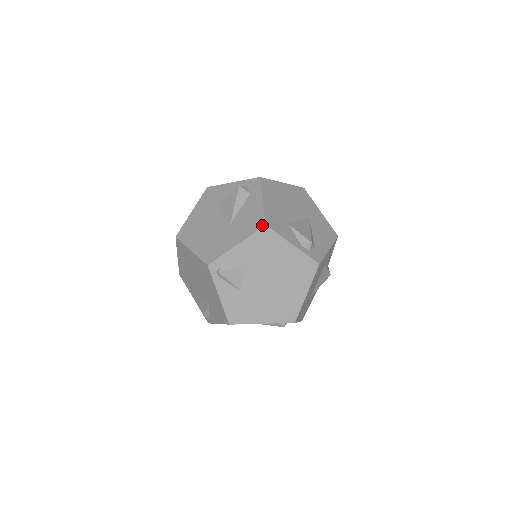
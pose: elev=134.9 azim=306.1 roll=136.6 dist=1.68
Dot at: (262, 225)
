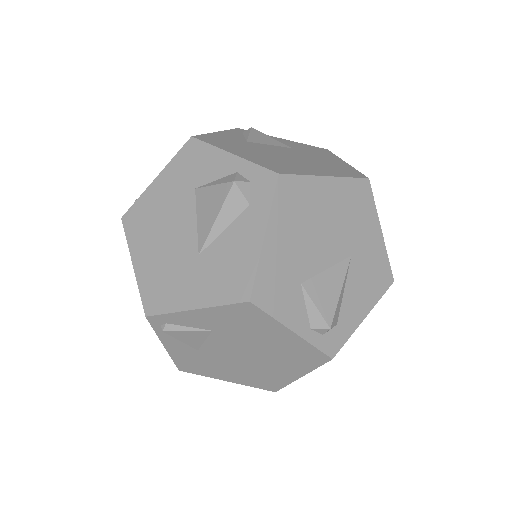
Dot at: (244, 297)
